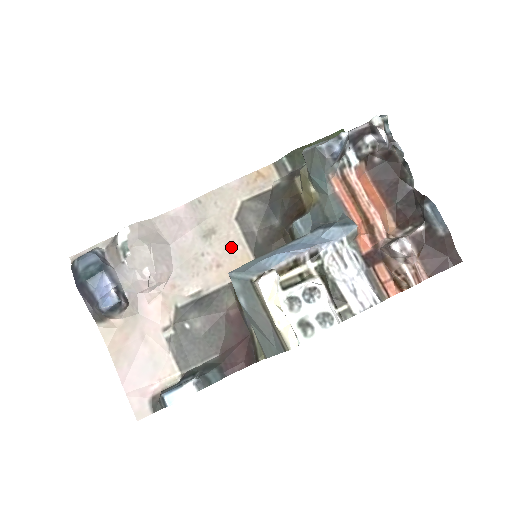
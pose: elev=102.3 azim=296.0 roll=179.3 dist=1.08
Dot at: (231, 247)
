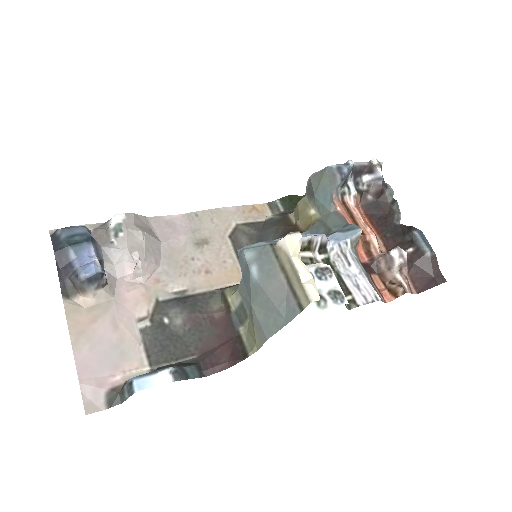
Dot at: (222, 259)
